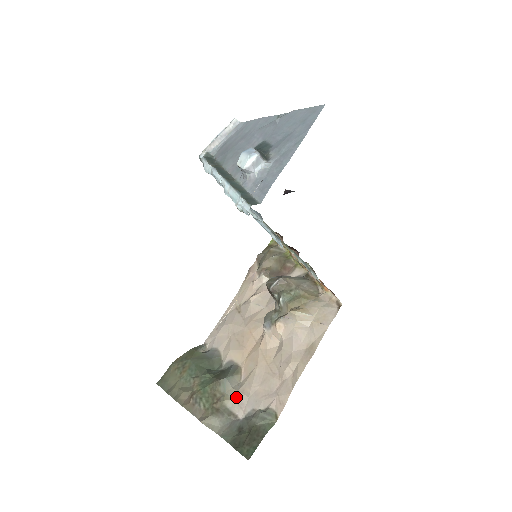
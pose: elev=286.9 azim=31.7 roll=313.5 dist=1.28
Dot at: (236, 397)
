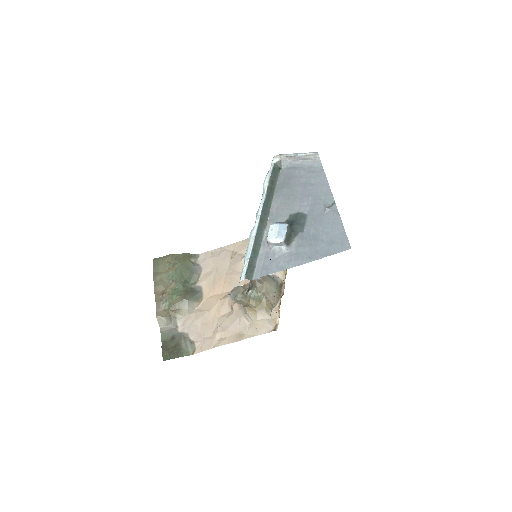
Dot at: (185, 317)
